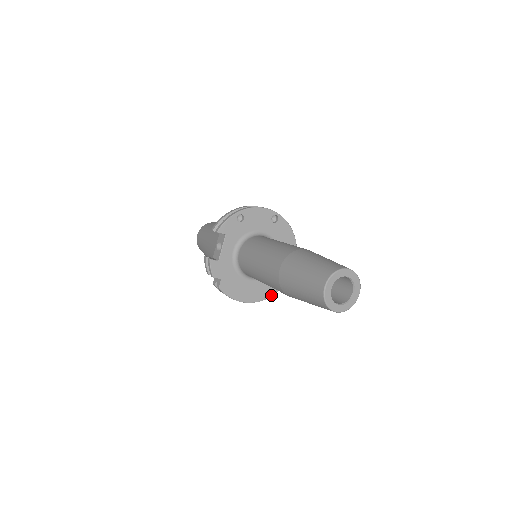
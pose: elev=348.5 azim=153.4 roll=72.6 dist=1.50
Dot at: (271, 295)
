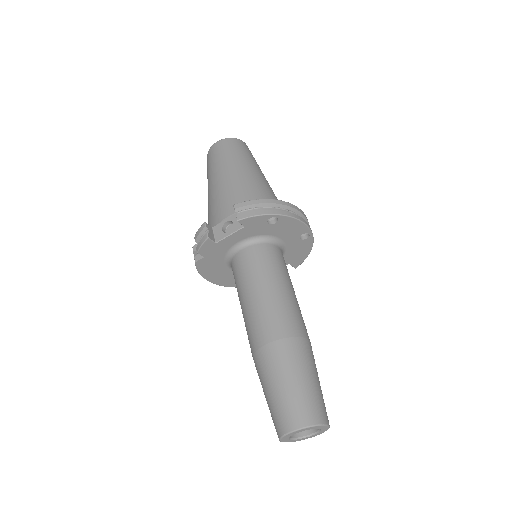
Dot at: occluded
